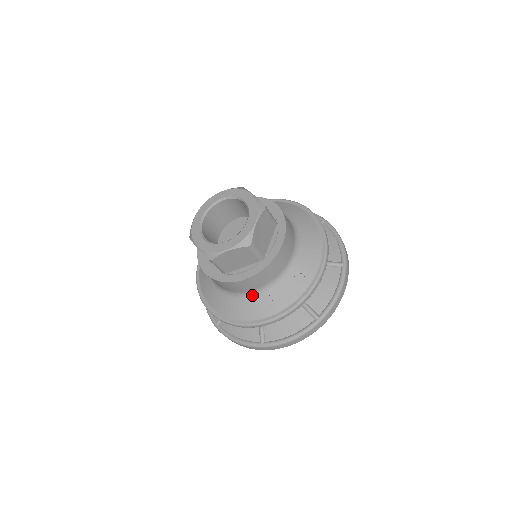
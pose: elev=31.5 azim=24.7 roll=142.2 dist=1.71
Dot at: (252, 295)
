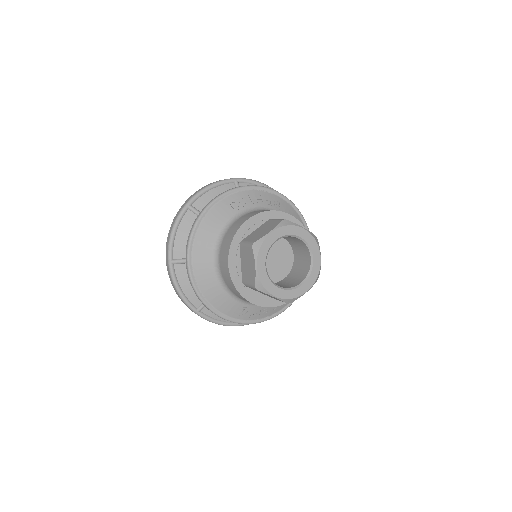
Dot at: (237, 299)
